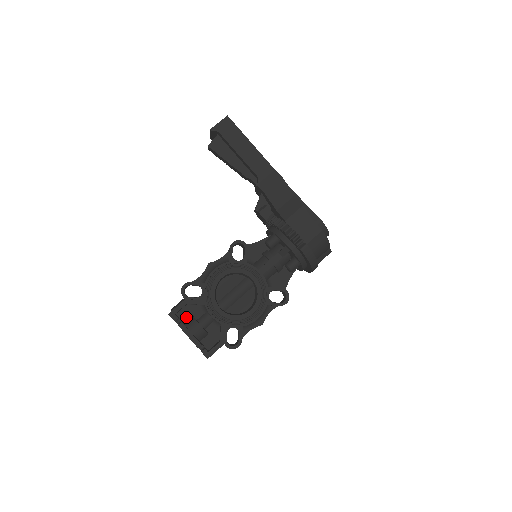
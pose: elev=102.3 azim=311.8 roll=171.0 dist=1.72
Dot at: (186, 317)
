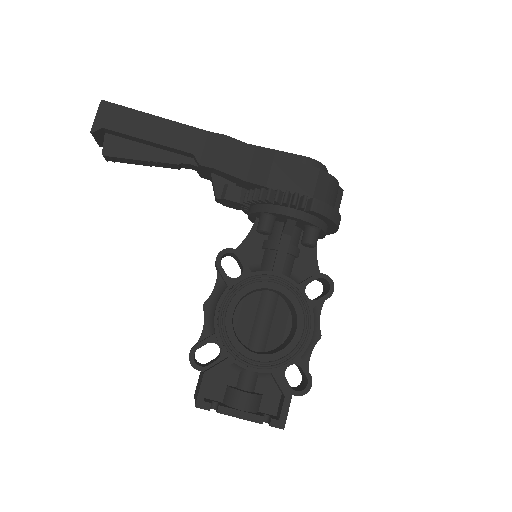
Dot at: (220, 393)
